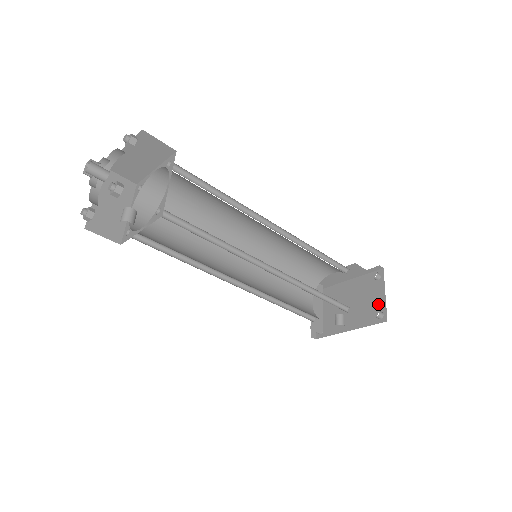
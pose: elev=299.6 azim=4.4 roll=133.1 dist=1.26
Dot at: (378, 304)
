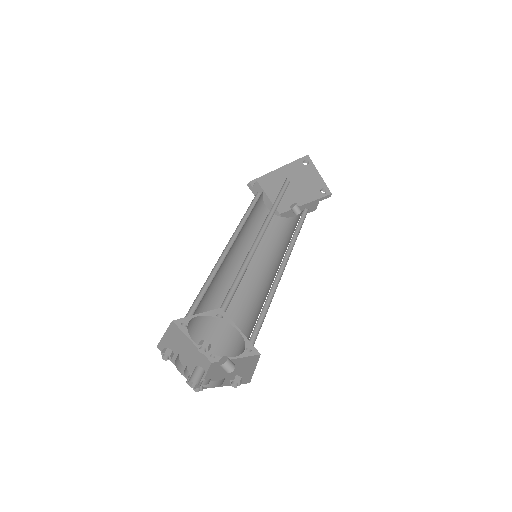
Dot at: (317, 183)
